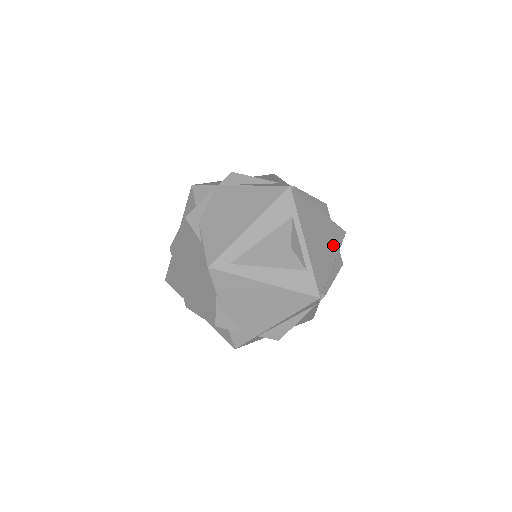
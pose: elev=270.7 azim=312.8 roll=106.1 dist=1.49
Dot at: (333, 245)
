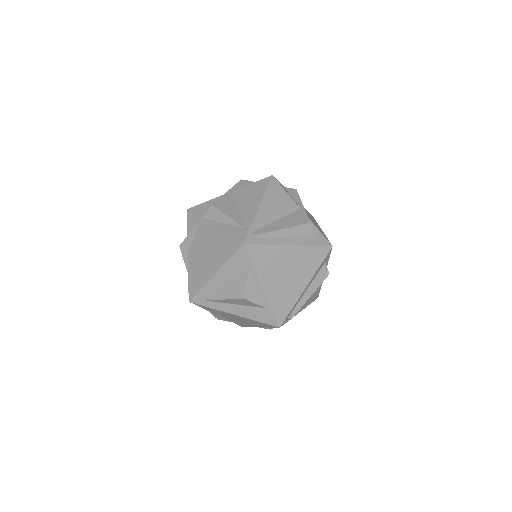
Dot at: (307, 271)
